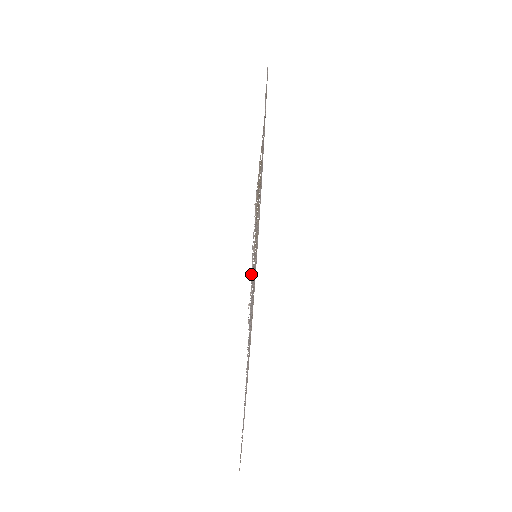
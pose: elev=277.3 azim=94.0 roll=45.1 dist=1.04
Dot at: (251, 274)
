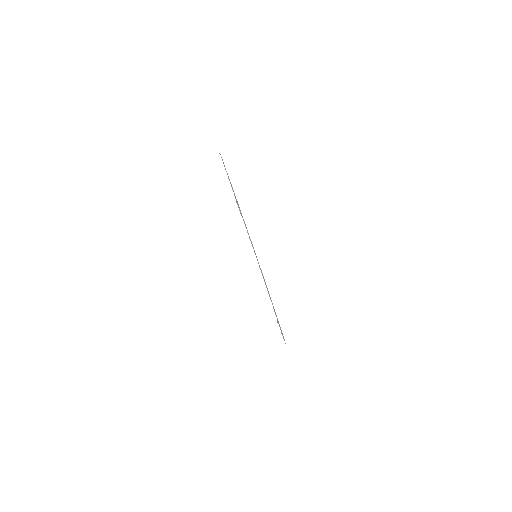
Dot at: occluded
